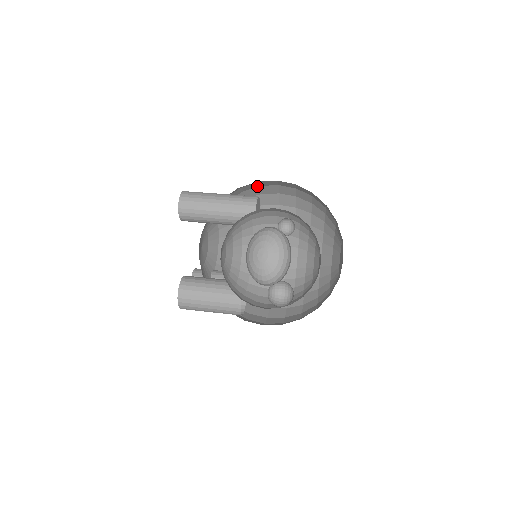
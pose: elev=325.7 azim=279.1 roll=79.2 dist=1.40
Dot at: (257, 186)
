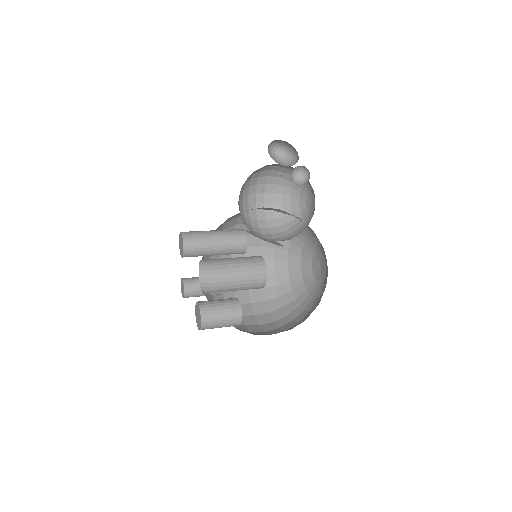
Dot at: occluded
